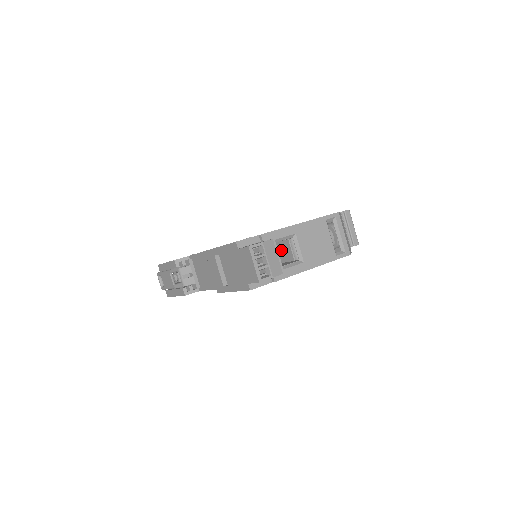
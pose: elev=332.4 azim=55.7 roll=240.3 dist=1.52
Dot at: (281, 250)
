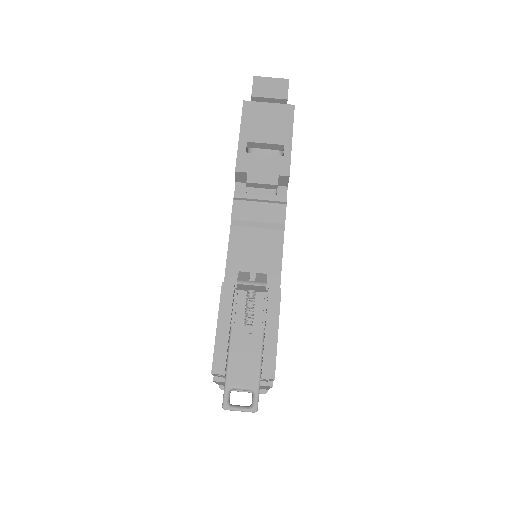
Dot at: occluded
